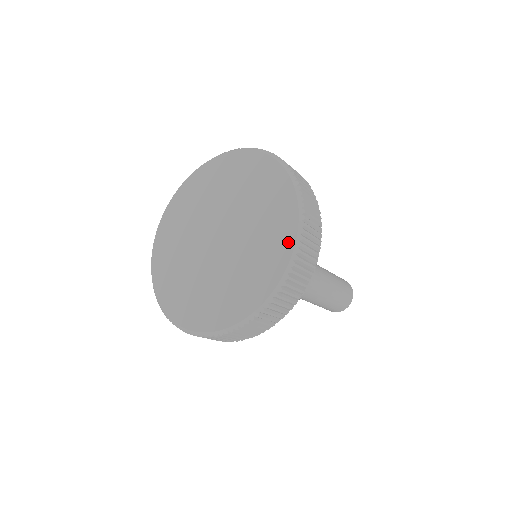
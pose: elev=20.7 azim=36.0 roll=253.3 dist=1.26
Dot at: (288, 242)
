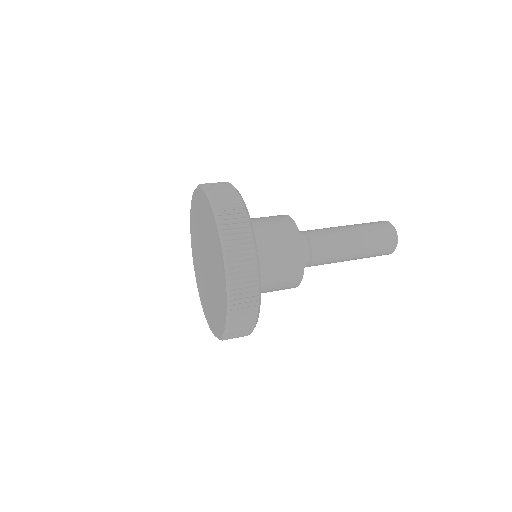
Dot at: (222, 327)
